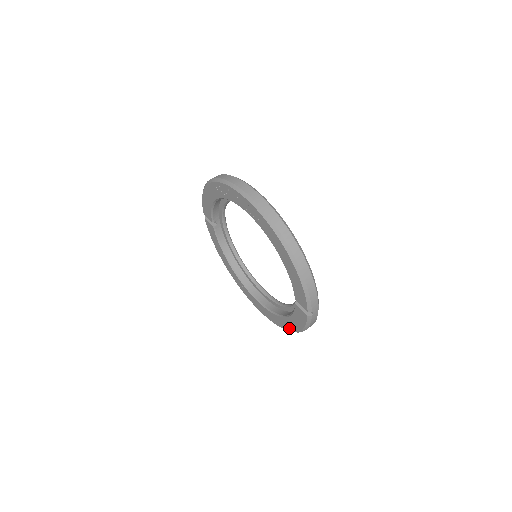
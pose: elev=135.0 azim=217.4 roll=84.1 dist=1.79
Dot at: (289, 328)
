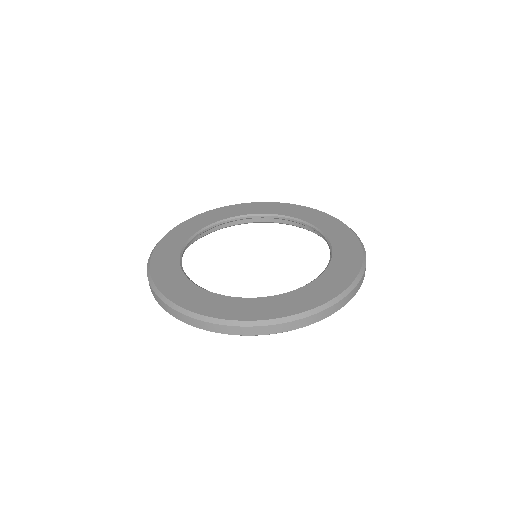
Dot at: occluded
